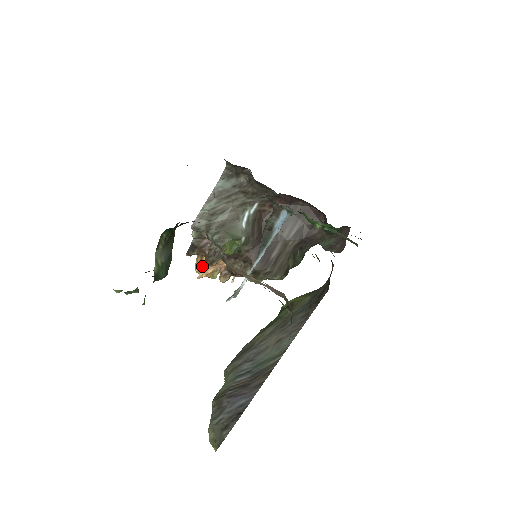
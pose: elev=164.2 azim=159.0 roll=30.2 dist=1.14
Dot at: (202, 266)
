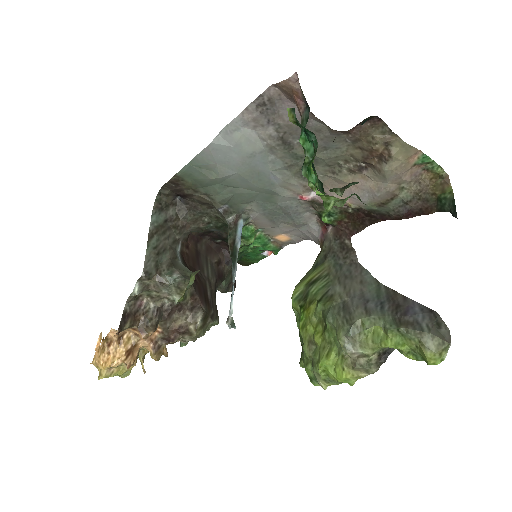
Dot at: (124, 352)
